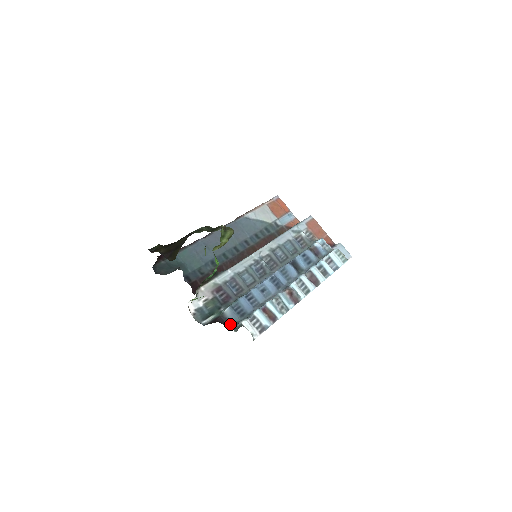
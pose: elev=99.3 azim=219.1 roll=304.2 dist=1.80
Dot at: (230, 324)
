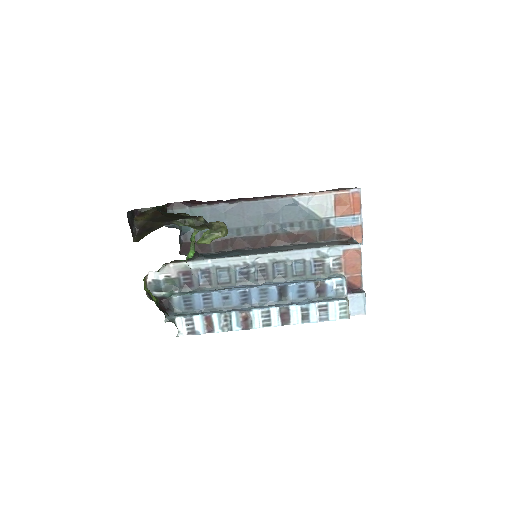
Dot at: (171, 310)
